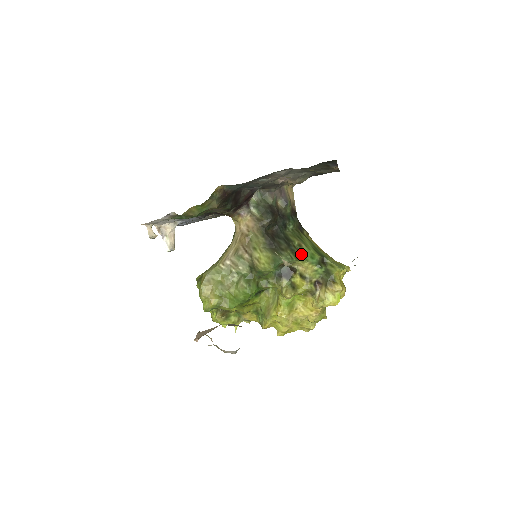
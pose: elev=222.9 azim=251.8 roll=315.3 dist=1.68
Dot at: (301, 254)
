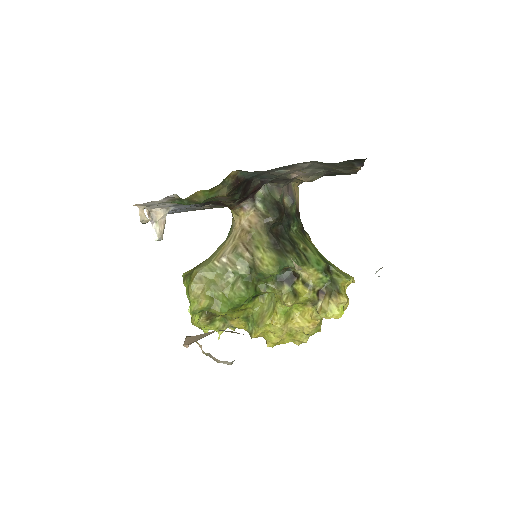
Dot at: (307, 259)
